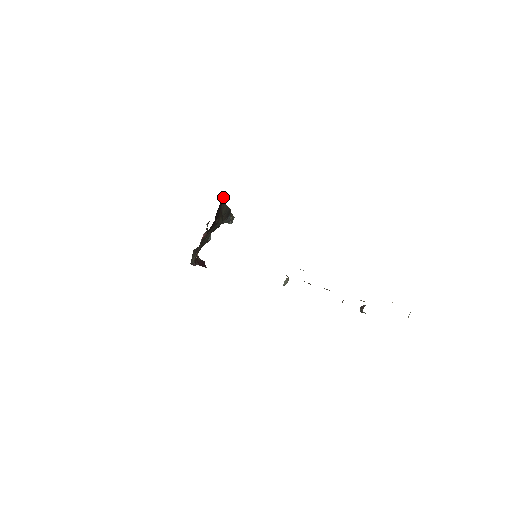
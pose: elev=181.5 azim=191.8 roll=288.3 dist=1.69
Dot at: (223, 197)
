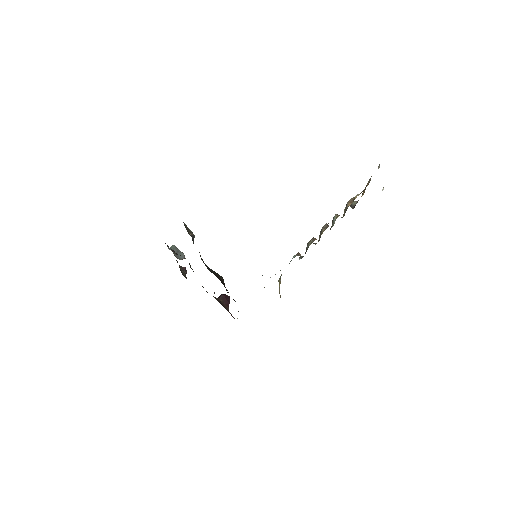
Dot at: occluded
